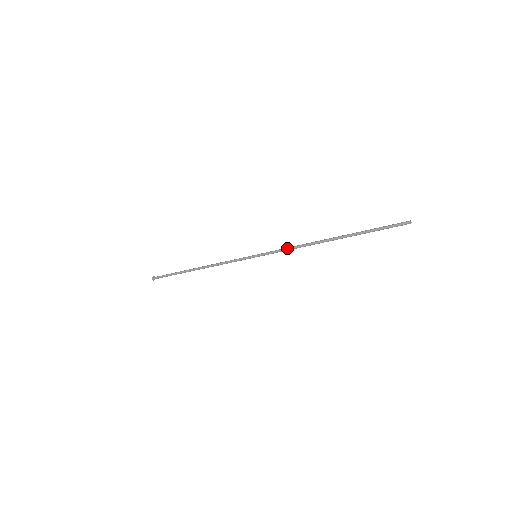
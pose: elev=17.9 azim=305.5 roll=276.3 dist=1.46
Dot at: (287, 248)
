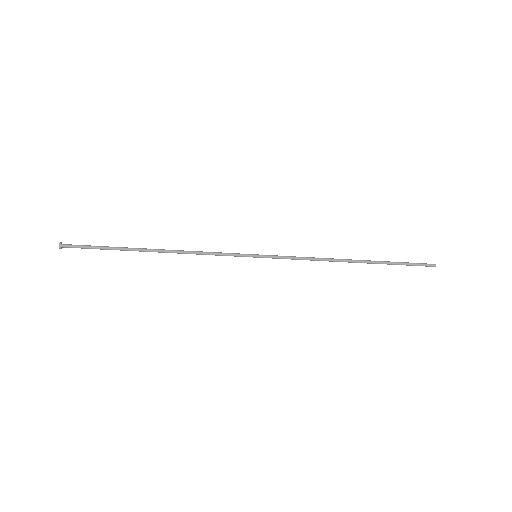
Dot at: occluded
